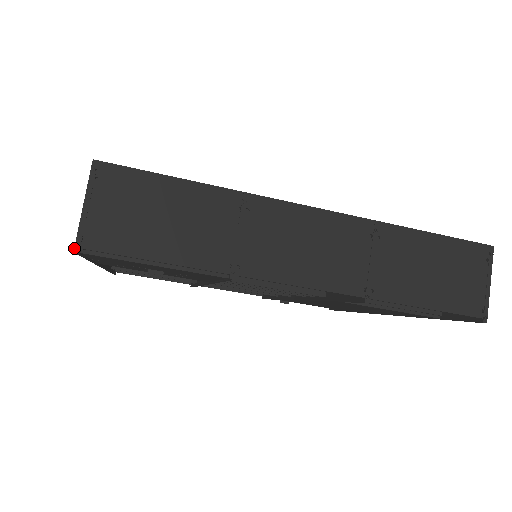
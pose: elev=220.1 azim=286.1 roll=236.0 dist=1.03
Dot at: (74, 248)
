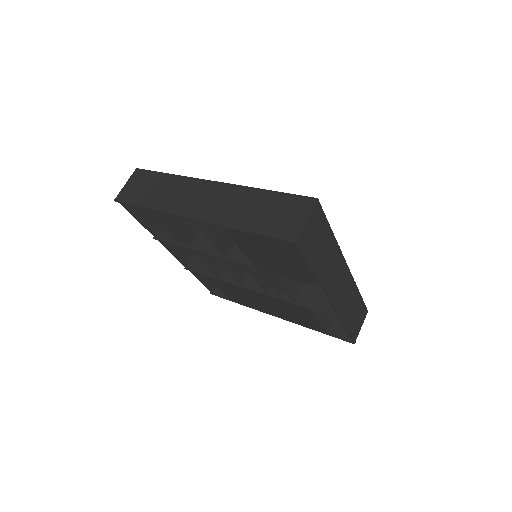
Dot at: (296, 241)
